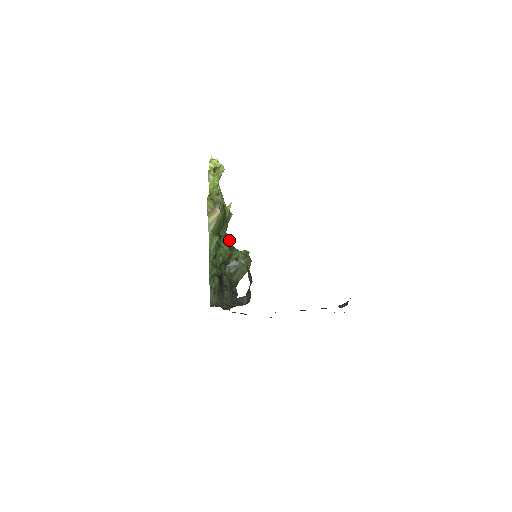
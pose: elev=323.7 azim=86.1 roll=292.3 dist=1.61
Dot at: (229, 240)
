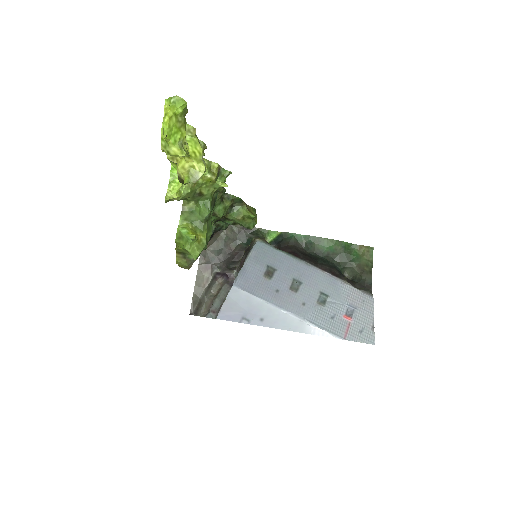
Dot at: (223, 214)
